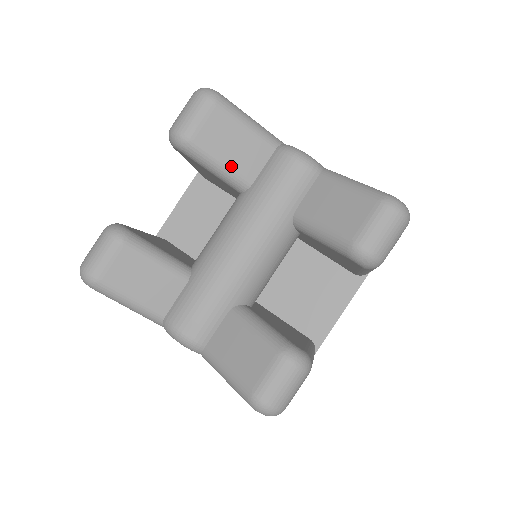
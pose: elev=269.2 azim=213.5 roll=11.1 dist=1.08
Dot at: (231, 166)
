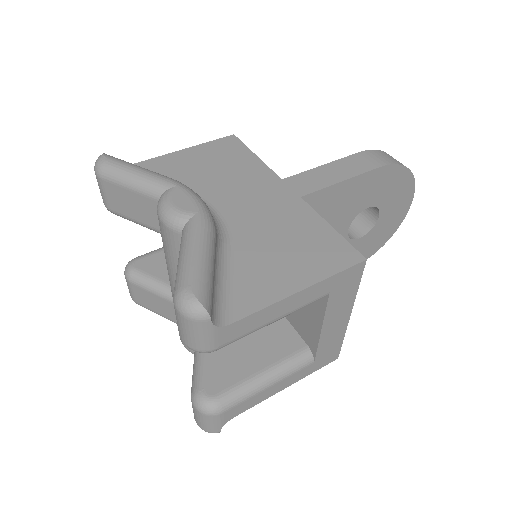
Dot at: (143, 222)
